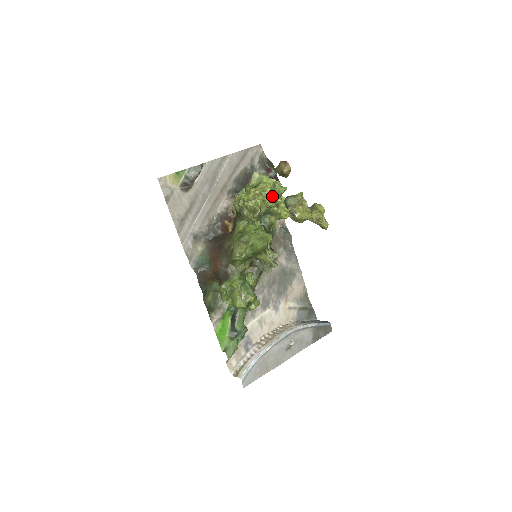
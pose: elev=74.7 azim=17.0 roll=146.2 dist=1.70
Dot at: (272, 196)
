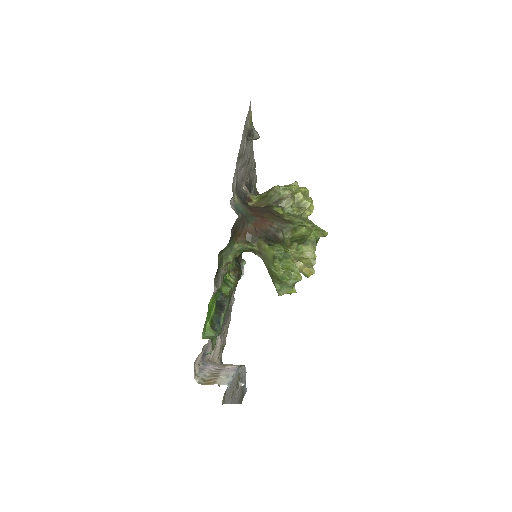
Dot at: occluded
